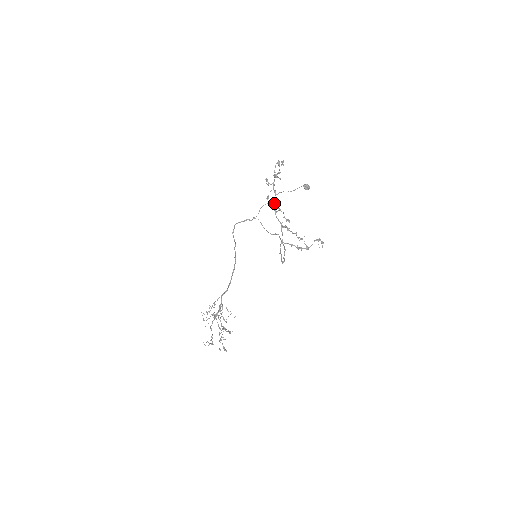
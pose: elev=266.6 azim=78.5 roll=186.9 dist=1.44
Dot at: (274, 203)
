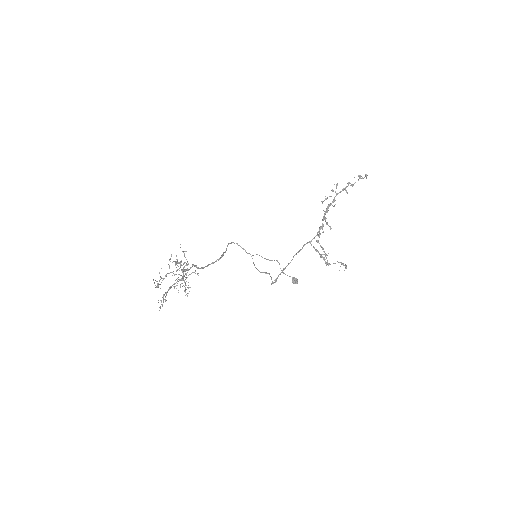
Dot at: occluded
